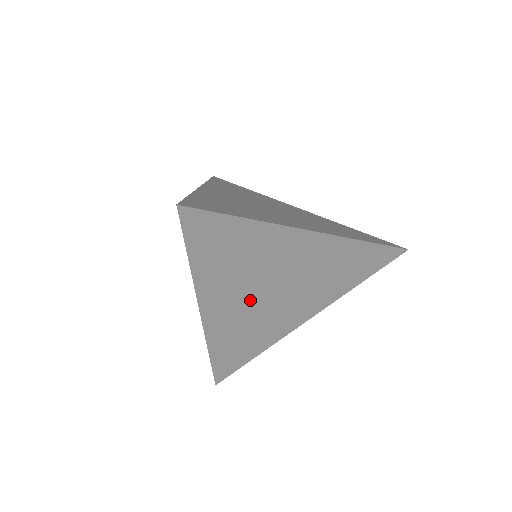
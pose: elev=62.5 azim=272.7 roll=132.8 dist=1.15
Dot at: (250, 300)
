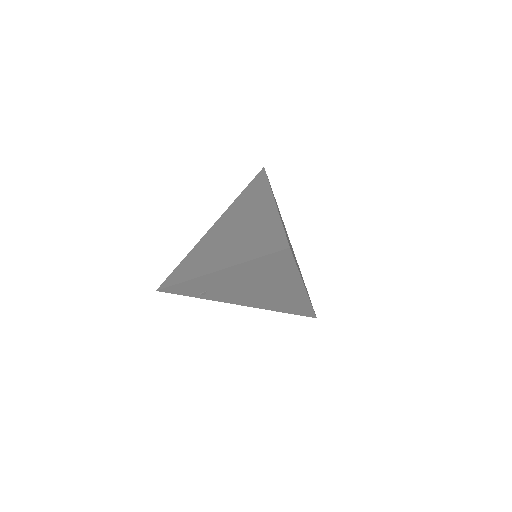
Dot at: (239, 284)
